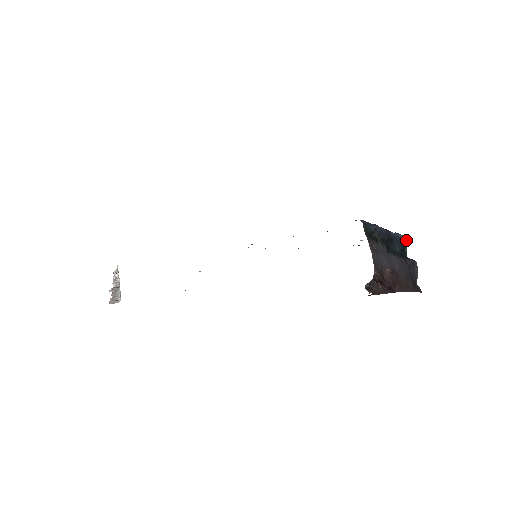
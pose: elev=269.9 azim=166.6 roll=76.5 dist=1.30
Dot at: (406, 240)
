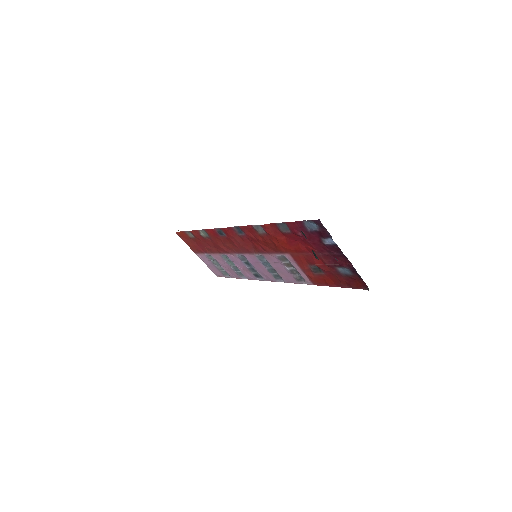
Dot at: occluded
